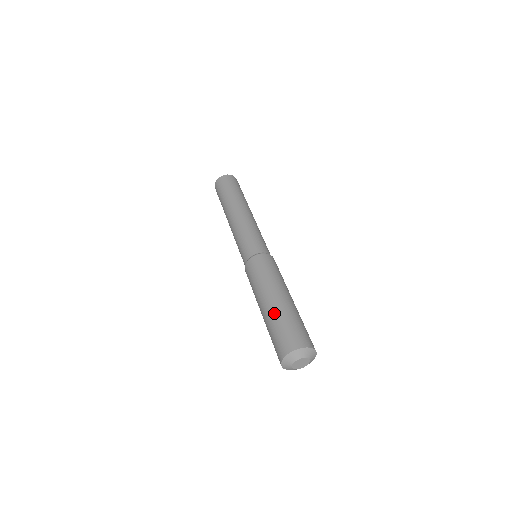
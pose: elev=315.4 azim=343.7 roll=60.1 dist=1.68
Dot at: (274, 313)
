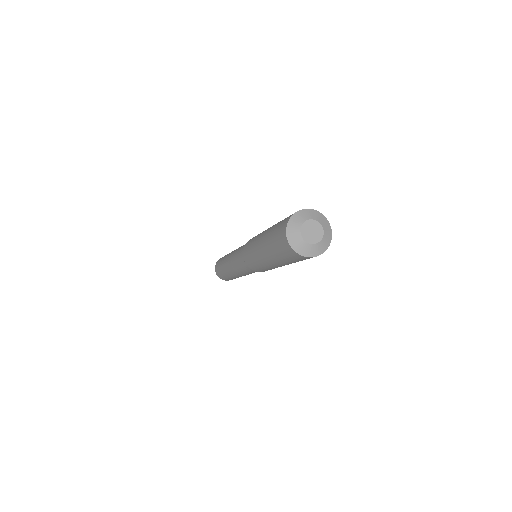
Dot at: (267, 235)
